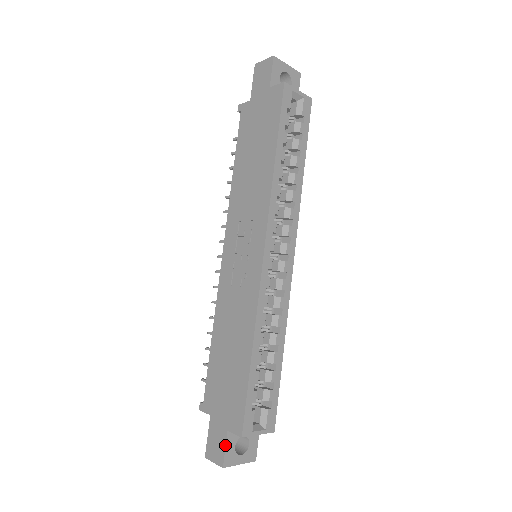
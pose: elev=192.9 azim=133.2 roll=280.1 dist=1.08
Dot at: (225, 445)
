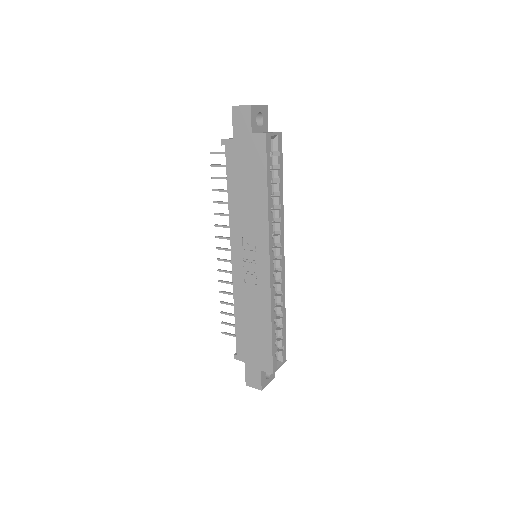
Dot at: (261, 378)
